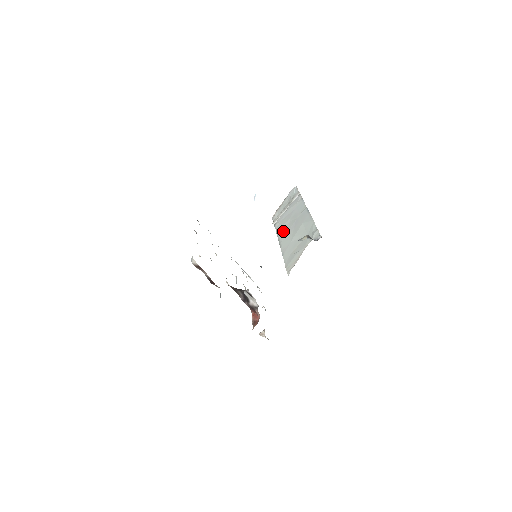
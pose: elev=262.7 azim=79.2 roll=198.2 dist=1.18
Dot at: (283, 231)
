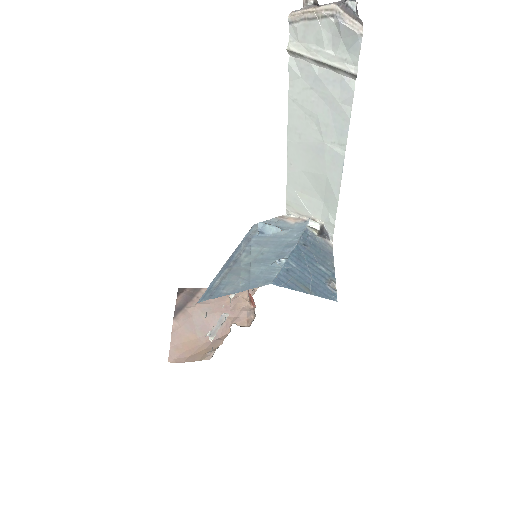
Dot at: (299, 124)
